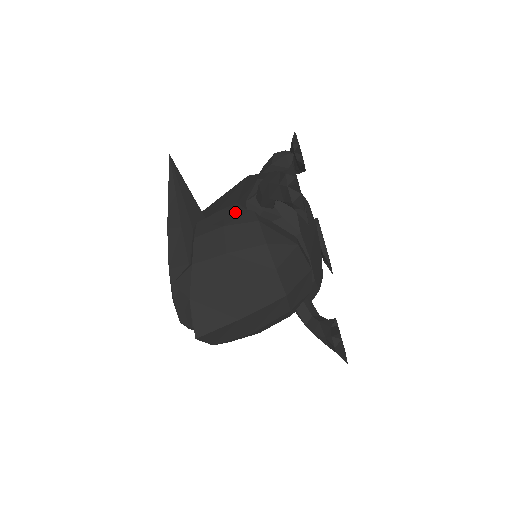
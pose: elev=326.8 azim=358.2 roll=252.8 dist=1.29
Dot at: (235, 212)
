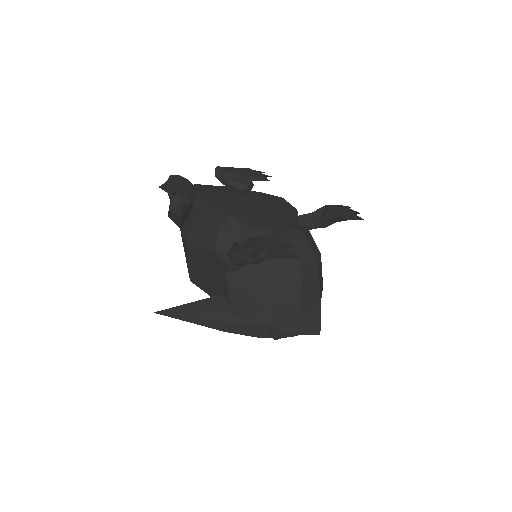
Dot at: (237, 280)
